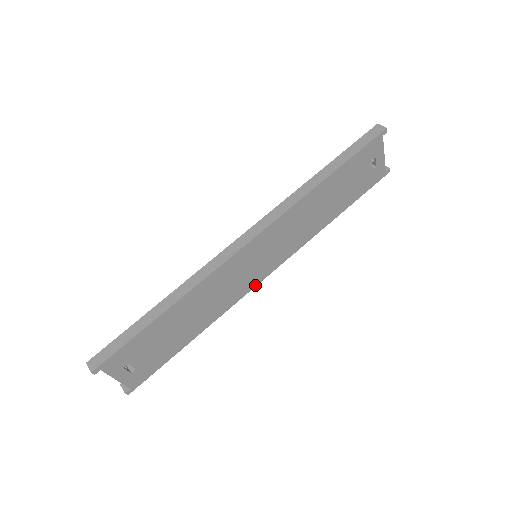
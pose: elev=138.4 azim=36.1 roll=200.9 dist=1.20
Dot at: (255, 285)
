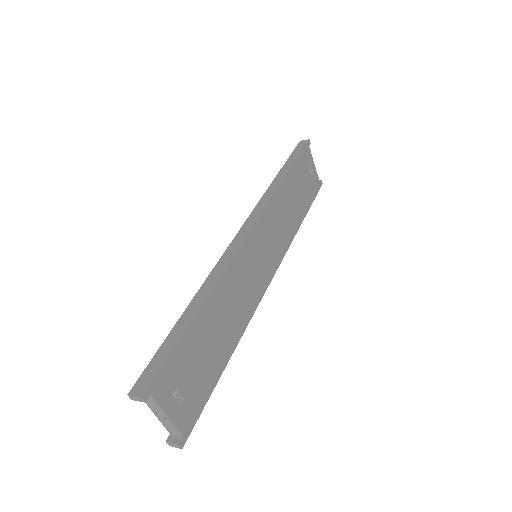
Dot at: (264, 290)
